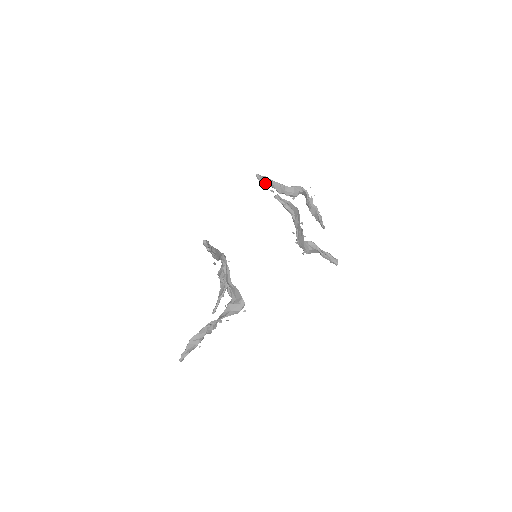
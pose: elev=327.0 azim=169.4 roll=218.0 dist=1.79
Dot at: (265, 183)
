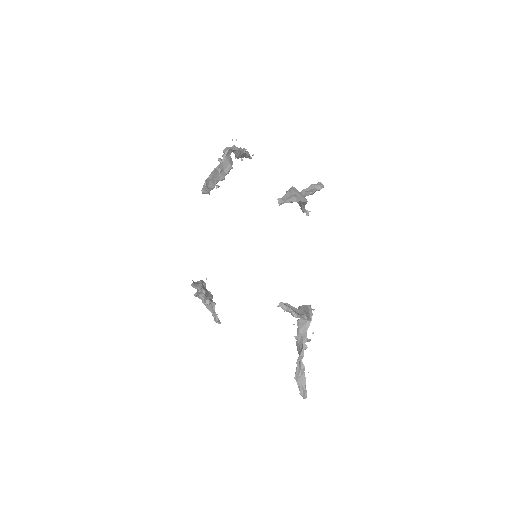
Dot at: (212, 189)
